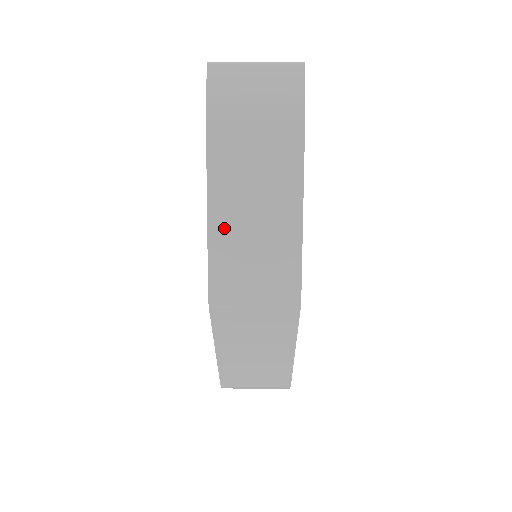
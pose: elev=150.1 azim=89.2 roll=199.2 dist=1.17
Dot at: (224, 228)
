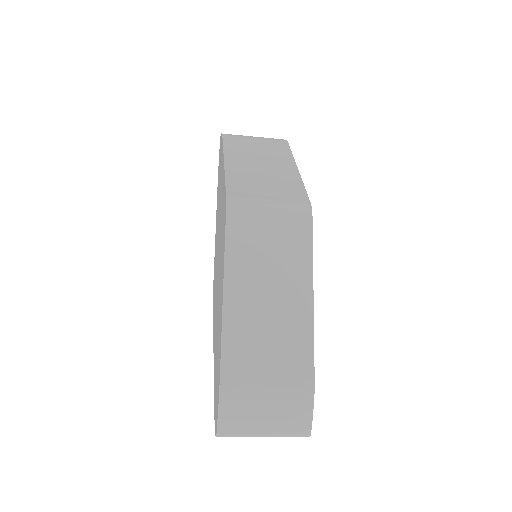
Dot at: (238, 171)
